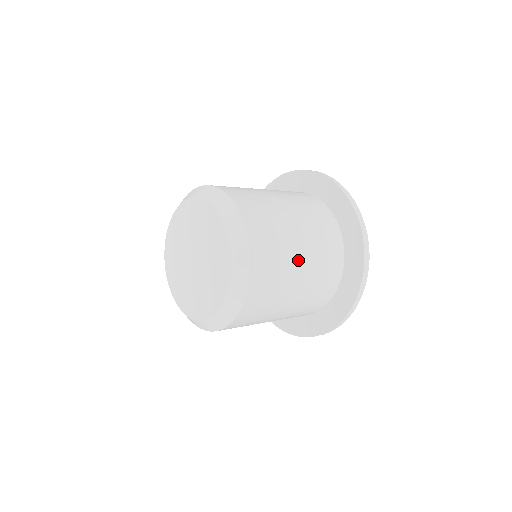
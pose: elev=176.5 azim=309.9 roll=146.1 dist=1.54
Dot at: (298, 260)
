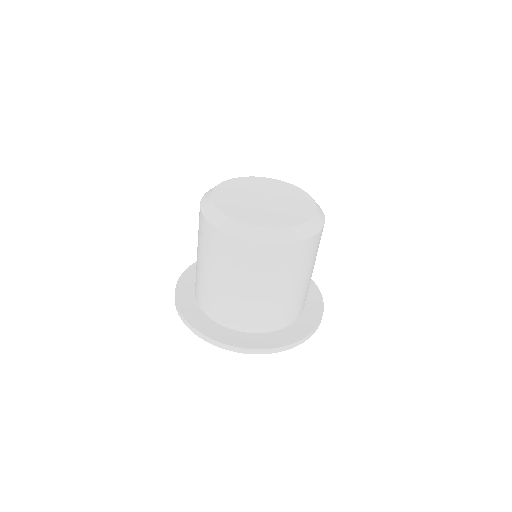
Dot at: occluded
